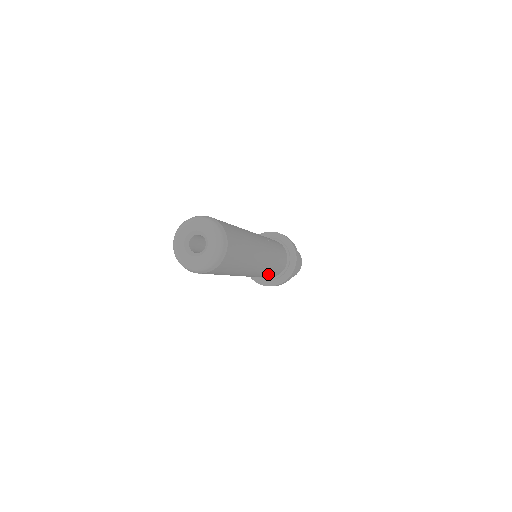
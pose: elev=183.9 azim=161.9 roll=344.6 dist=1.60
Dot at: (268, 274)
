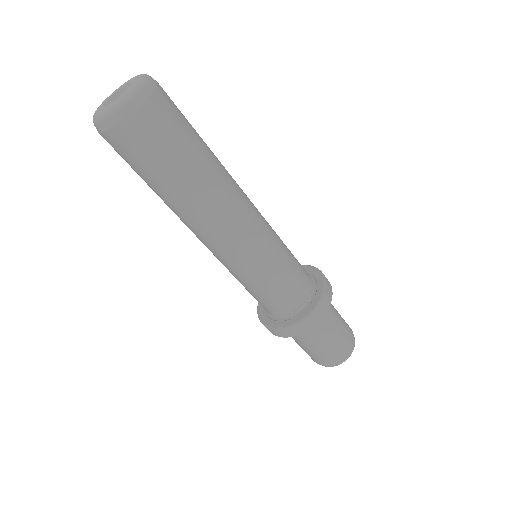
Dot at: (287, 254)
